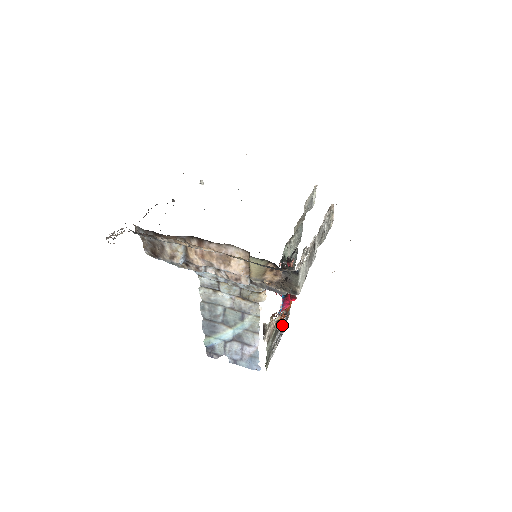
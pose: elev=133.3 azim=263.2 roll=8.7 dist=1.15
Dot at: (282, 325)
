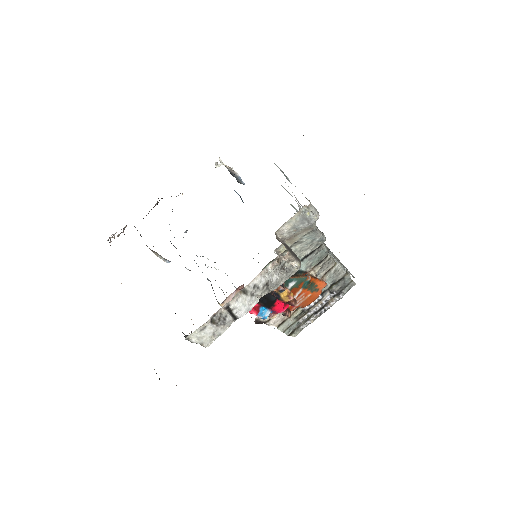
Dot at: (322, 303)
